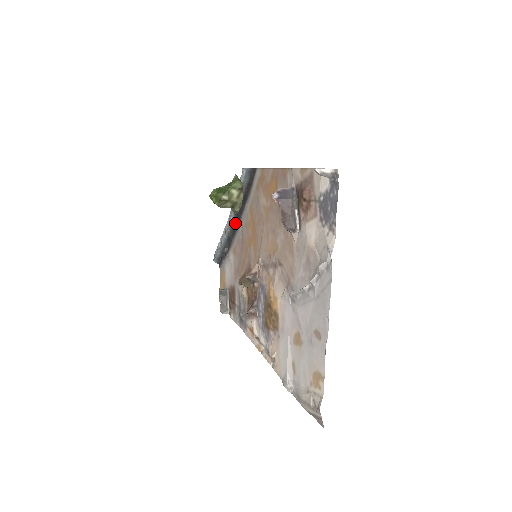
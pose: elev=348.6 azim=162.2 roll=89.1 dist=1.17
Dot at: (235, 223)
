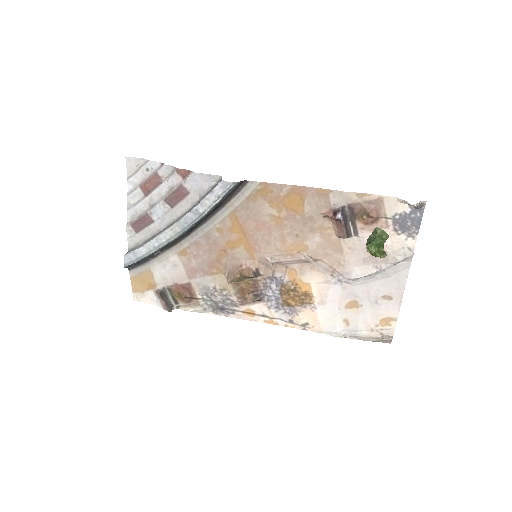
Dot at: (191, 229)
